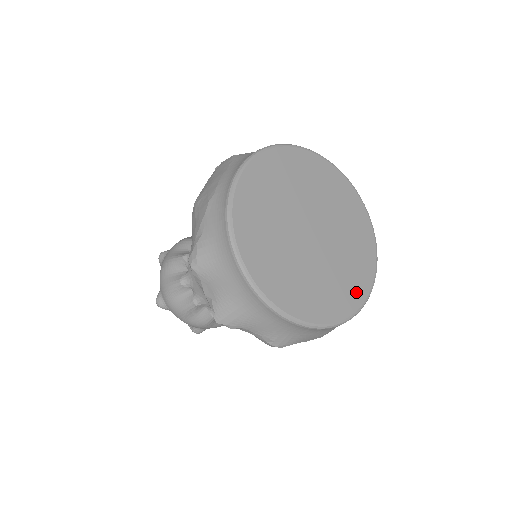
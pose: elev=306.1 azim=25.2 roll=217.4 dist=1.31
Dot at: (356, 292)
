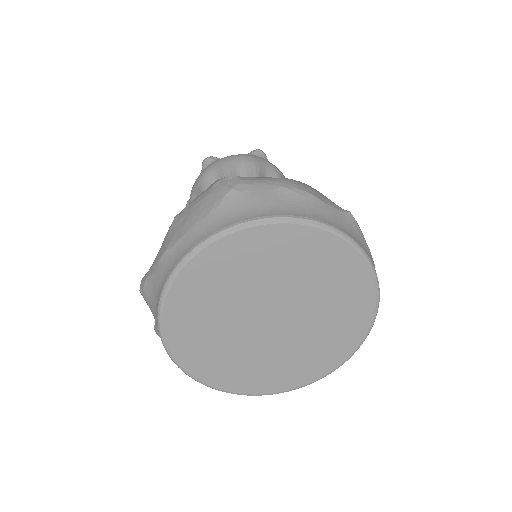
Dot at: (300, 376)
